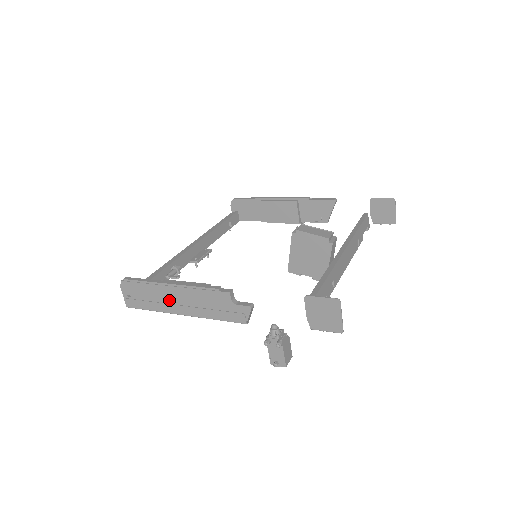
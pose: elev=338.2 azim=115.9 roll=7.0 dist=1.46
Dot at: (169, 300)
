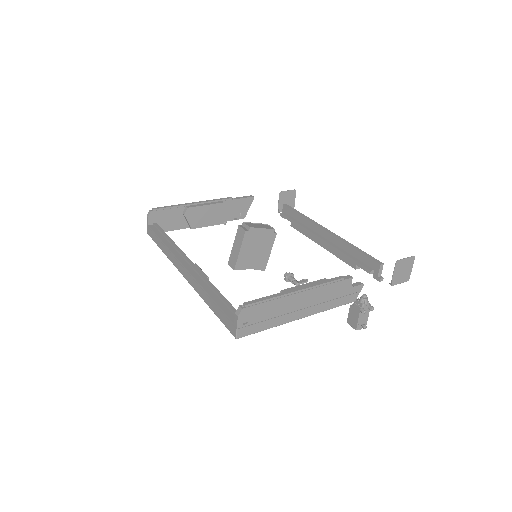
Dot at: (293, 308)
